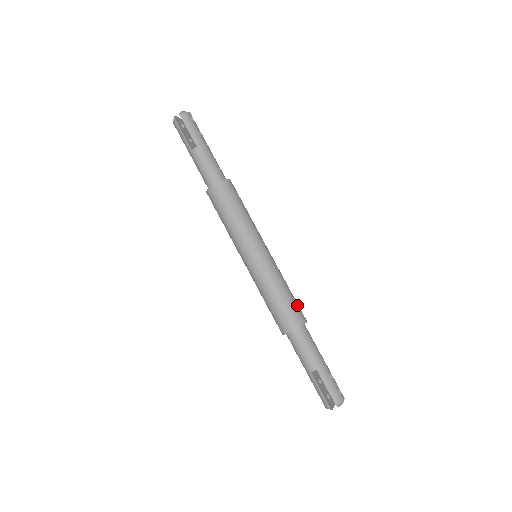
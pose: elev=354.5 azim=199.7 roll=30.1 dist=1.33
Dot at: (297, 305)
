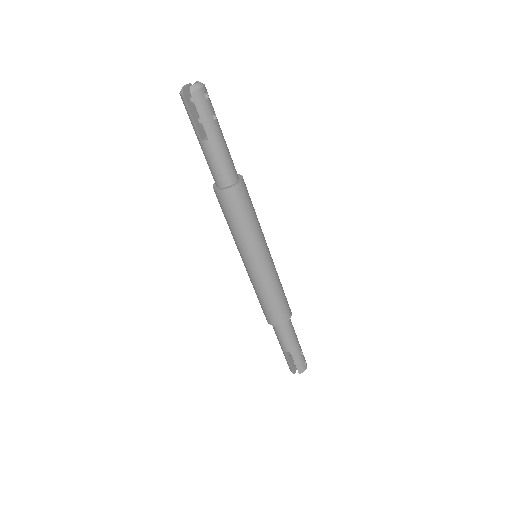
Dot at: (286, 303)
